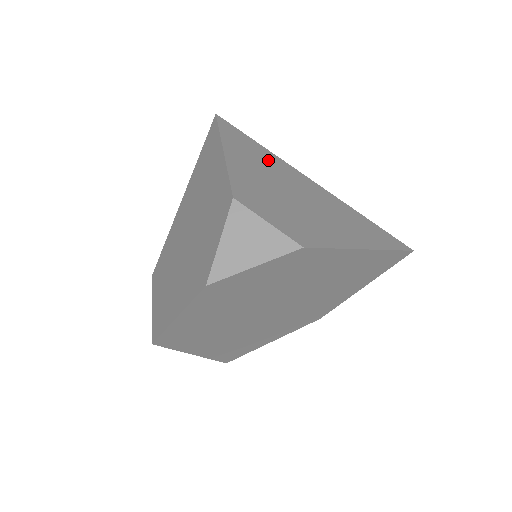
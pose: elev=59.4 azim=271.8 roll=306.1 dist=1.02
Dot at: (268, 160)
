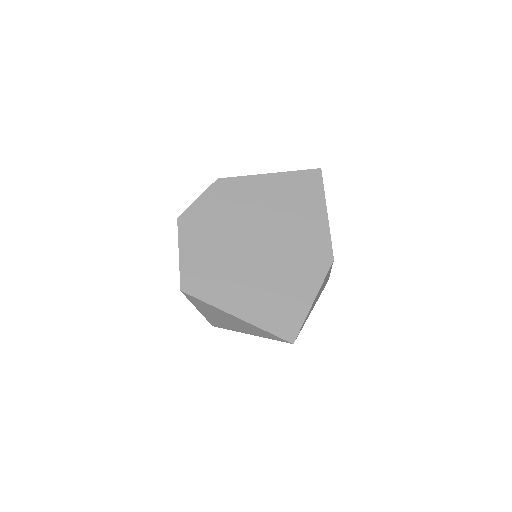
Dot at: occluded
